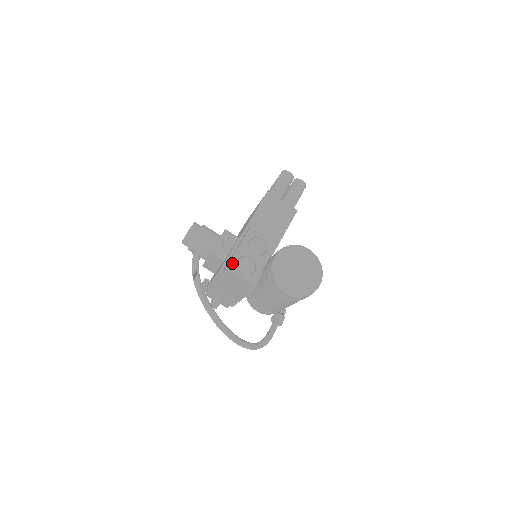
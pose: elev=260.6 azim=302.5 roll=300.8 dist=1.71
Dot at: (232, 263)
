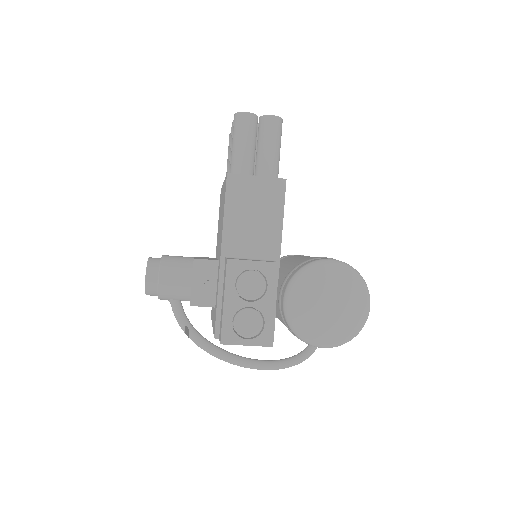
Dot at: (226, 331)
